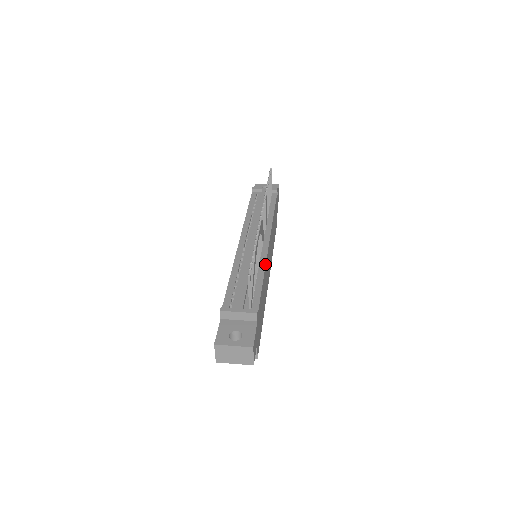
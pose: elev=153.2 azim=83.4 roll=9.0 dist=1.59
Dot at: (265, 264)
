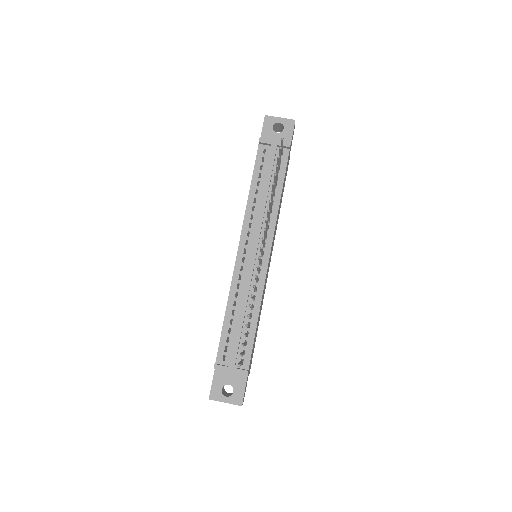
Dot at: (262, 296)
